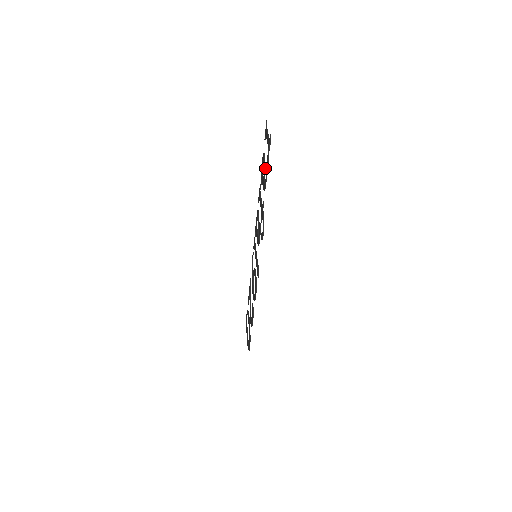
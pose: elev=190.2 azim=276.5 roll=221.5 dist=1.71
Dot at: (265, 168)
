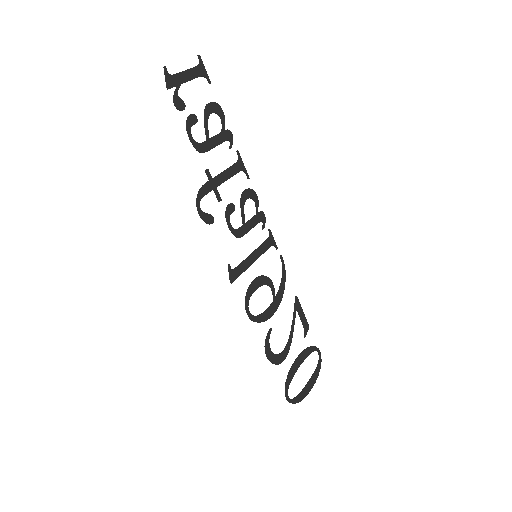
Dot at: (193, 119)
